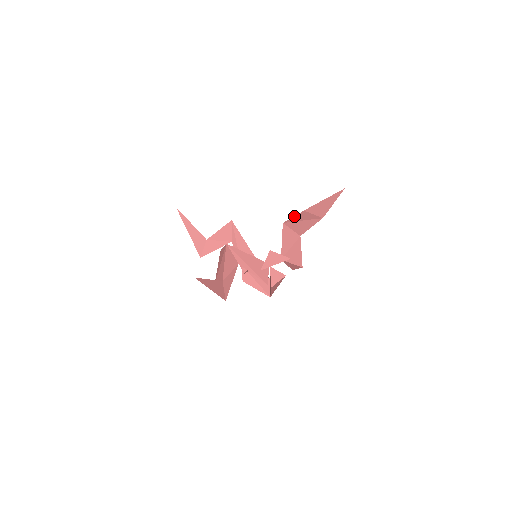
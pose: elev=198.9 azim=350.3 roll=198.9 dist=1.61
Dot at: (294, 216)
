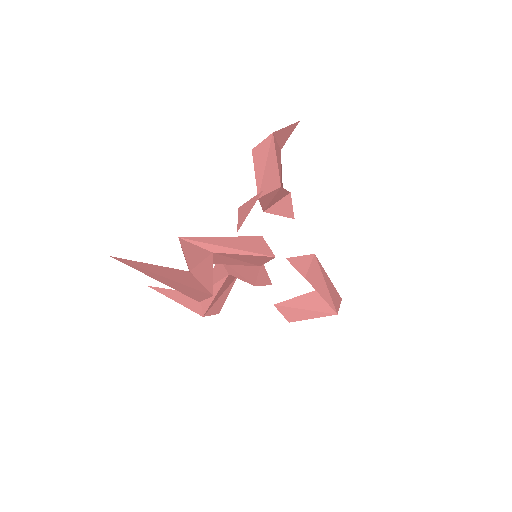
Dot at: occluded
